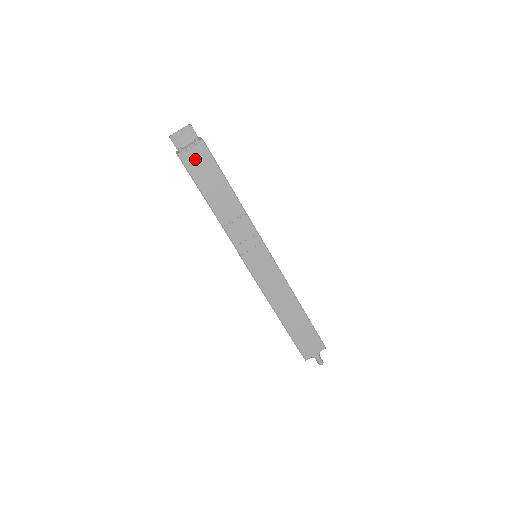
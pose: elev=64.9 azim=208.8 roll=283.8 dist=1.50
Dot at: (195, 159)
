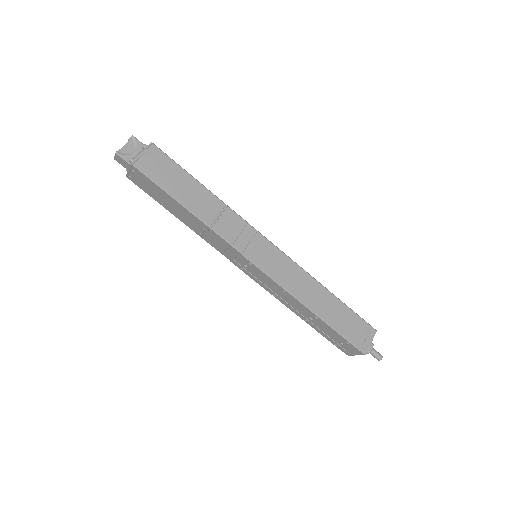
Dot at: (152, 164)
